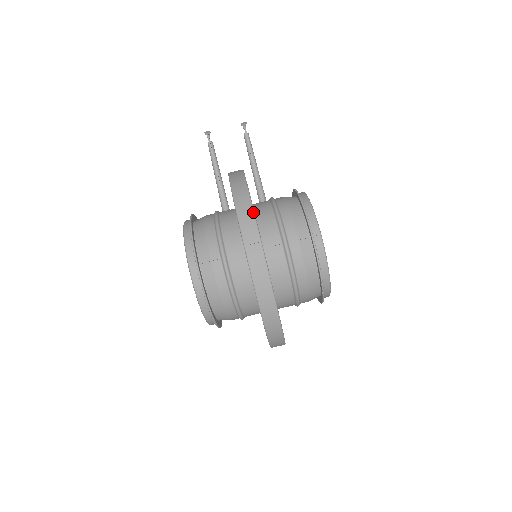
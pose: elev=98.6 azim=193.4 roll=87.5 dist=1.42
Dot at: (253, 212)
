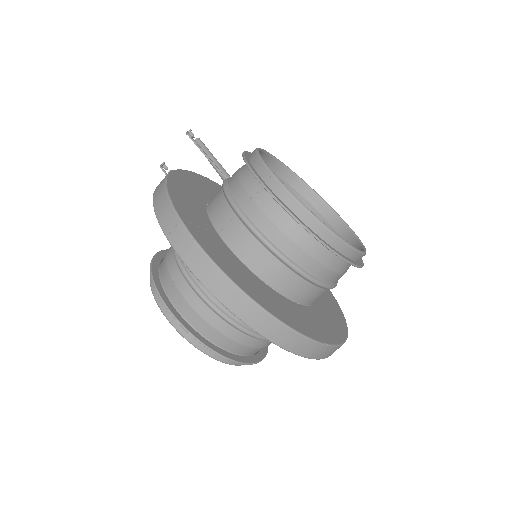
Dot at: (167, 195)
